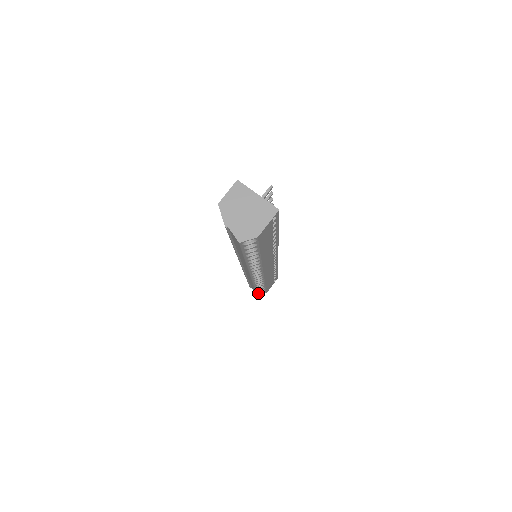
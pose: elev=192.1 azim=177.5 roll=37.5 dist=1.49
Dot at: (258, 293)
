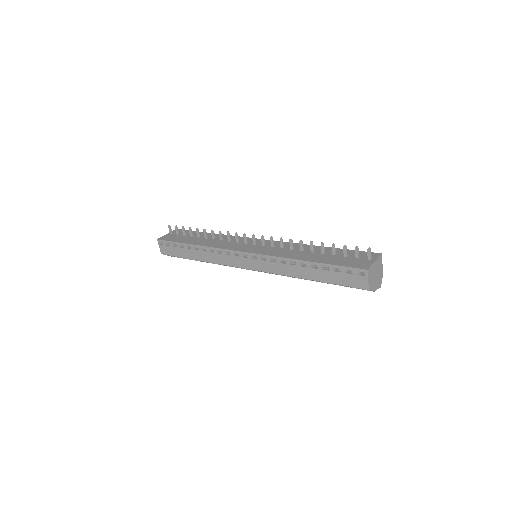
Dot at: occluded
